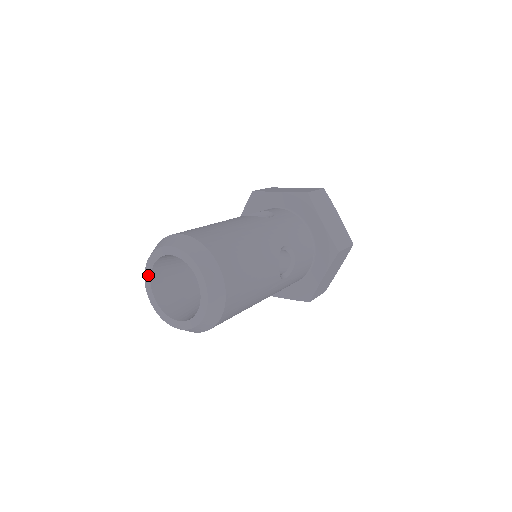
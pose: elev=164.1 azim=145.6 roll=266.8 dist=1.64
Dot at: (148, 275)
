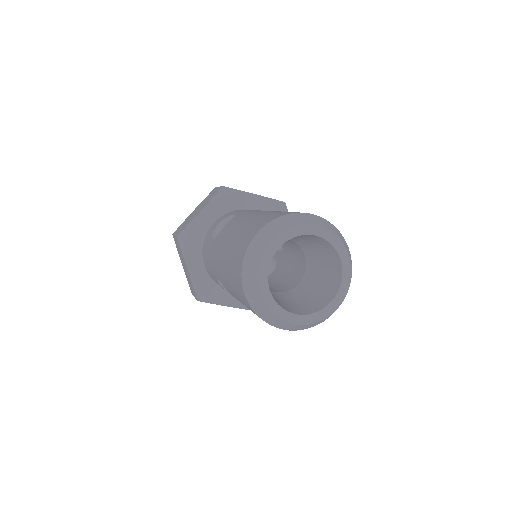
Dot at: (270, 301)
